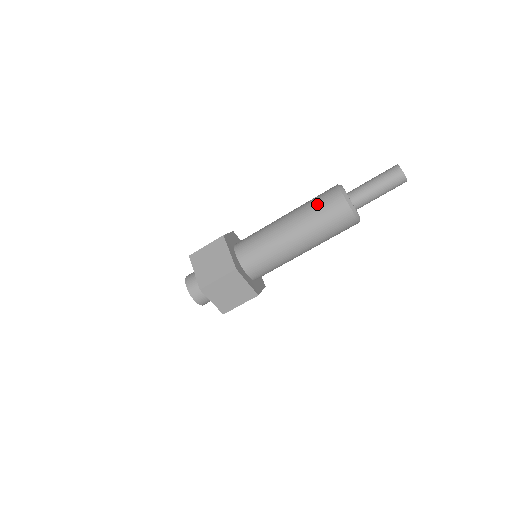
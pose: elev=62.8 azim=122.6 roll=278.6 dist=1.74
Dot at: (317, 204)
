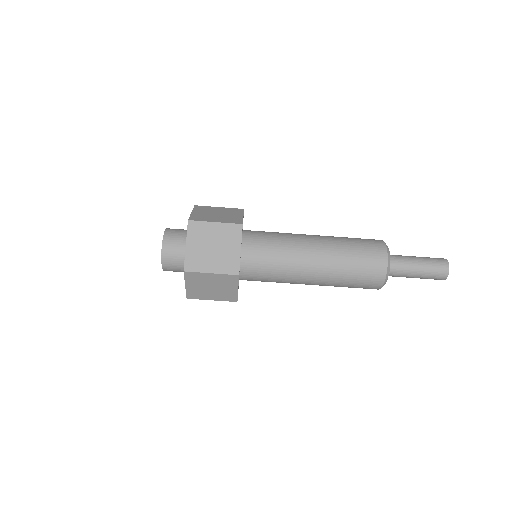
Dot at: (357, 254)
